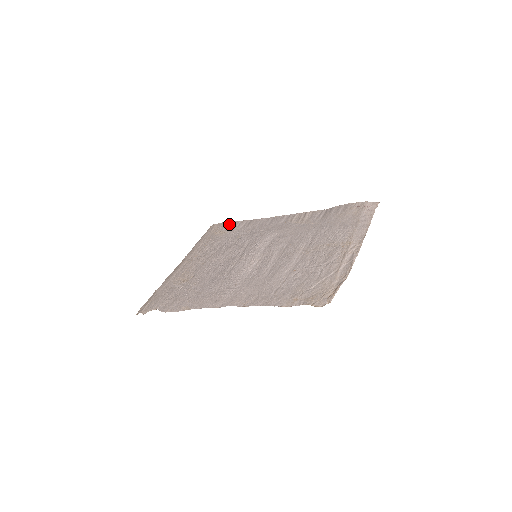
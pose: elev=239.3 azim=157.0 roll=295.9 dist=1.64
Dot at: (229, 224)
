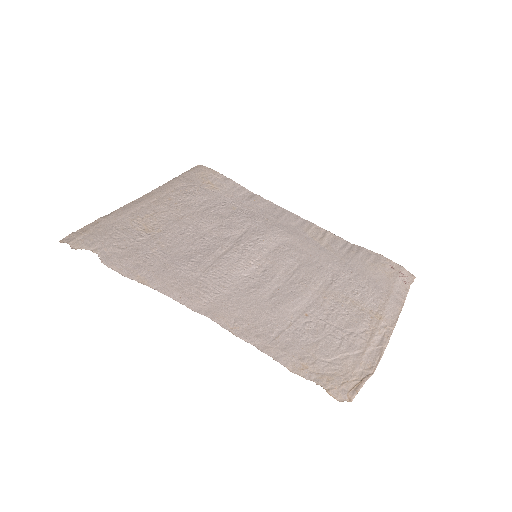
Dot at: (225, 180)
